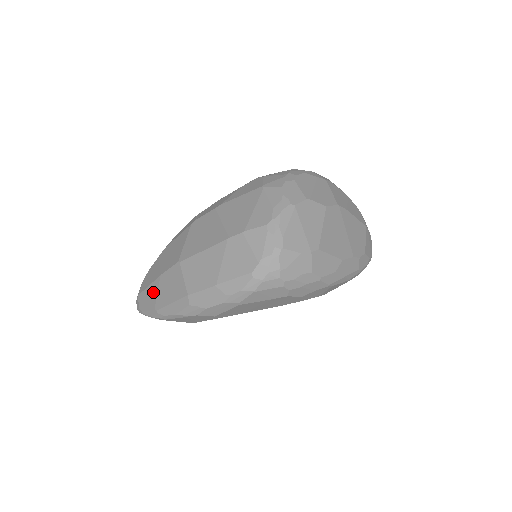
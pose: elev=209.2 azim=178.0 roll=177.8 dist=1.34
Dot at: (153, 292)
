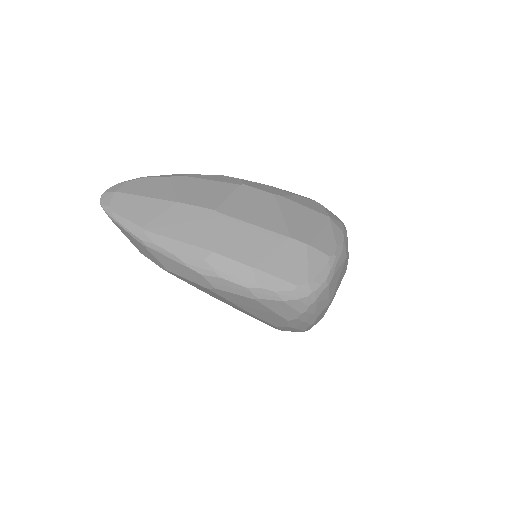
Dot at: (151, 208)
